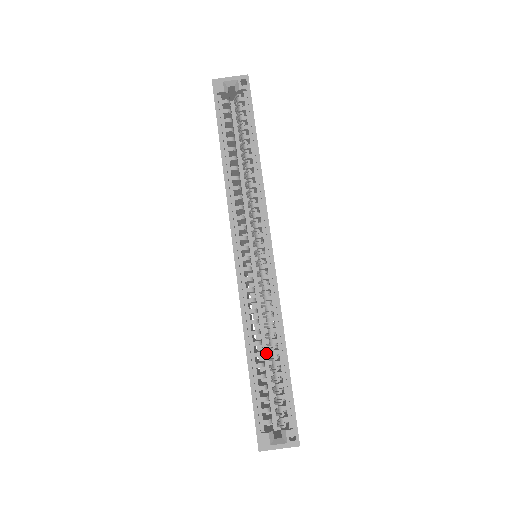
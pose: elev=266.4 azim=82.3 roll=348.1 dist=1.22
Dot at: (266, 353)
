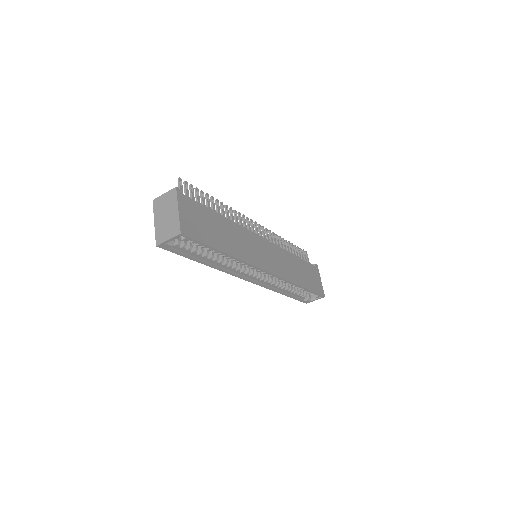
Dot at: occluded
